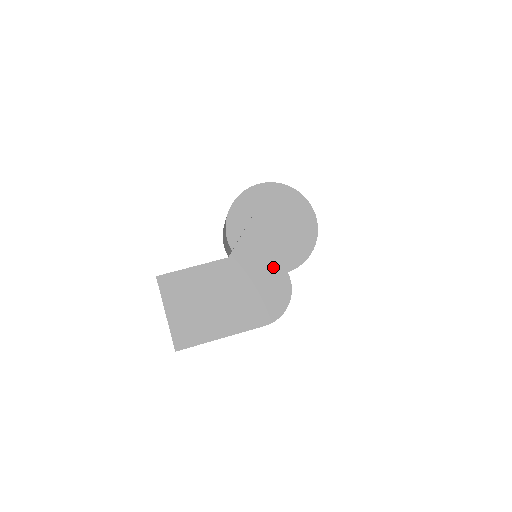
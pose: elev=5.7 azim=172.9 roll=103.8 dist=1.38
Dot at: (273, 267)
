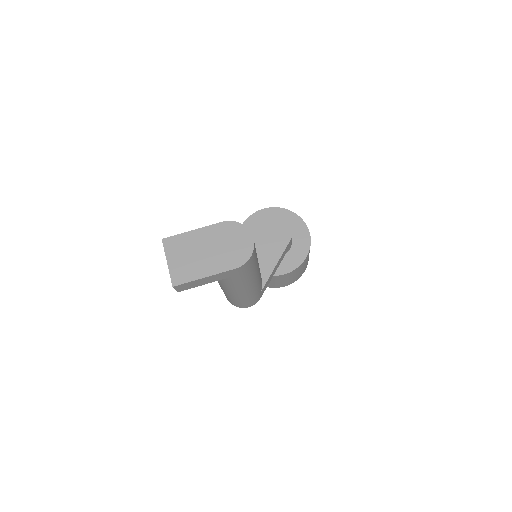
Dot at: (241, 230)
